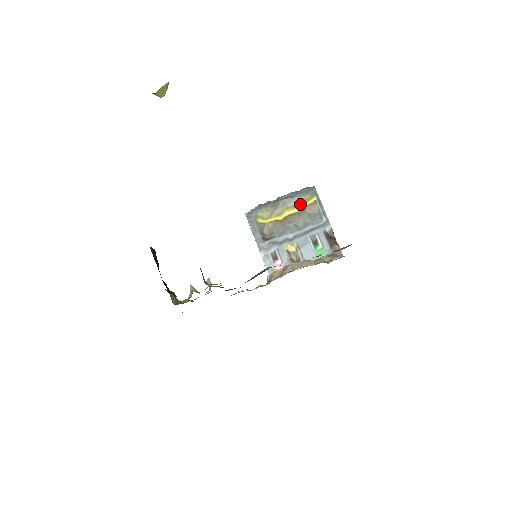
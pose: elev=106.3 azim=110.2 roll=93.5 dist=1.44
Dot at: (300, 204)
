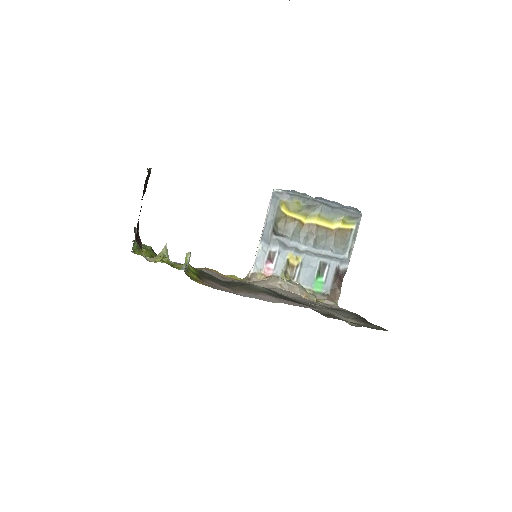
Dot at: (335, 221)
